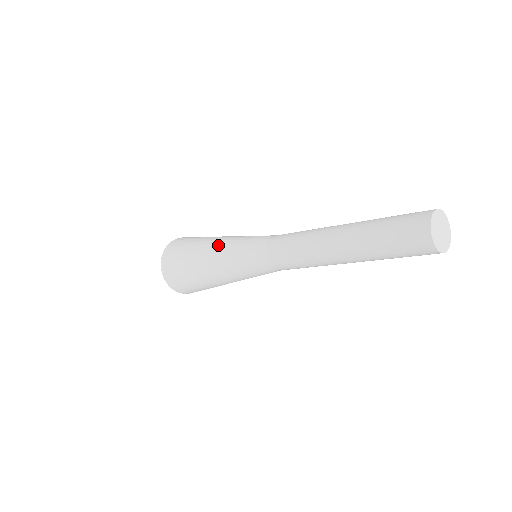
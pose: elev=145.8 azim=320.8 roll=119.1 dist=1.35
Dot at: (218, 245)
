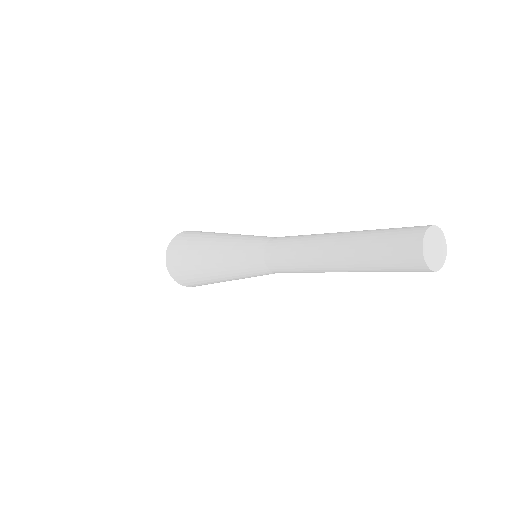
Dot at: (217, 266)
